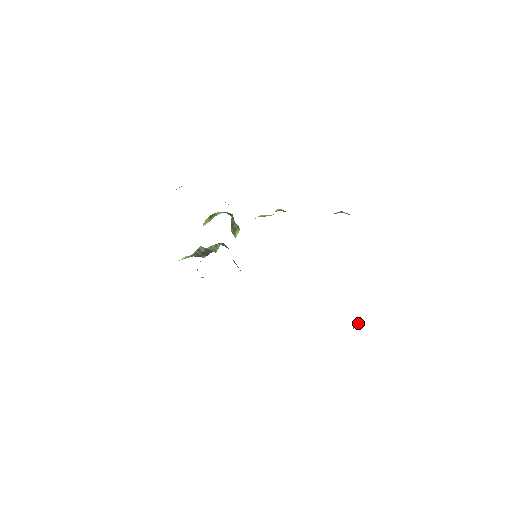
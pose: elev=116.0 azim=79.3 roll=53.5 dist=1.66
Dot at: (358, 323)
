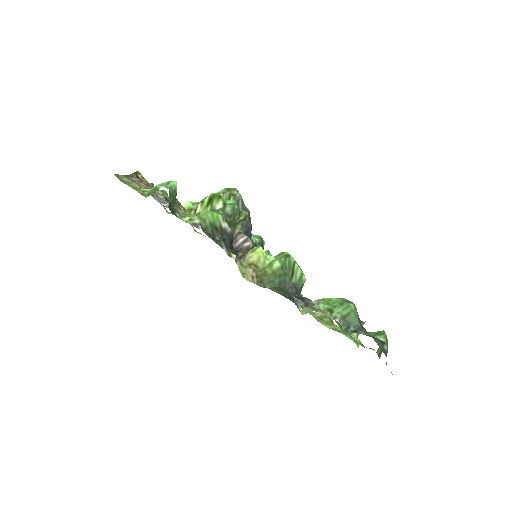
Dot at: occluded
